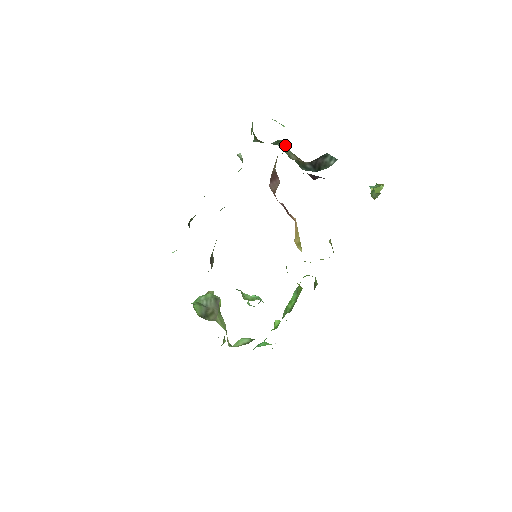
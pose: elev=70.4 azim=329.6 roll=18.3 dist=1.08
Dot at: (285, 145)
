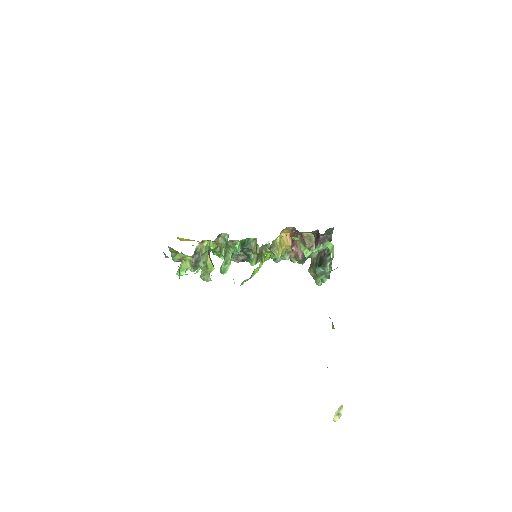
Dot at: occluded
